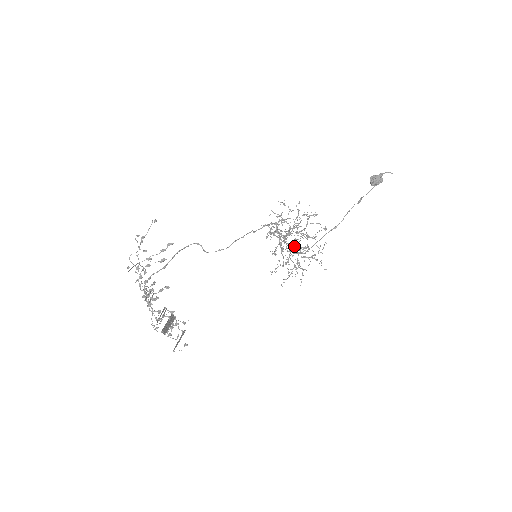
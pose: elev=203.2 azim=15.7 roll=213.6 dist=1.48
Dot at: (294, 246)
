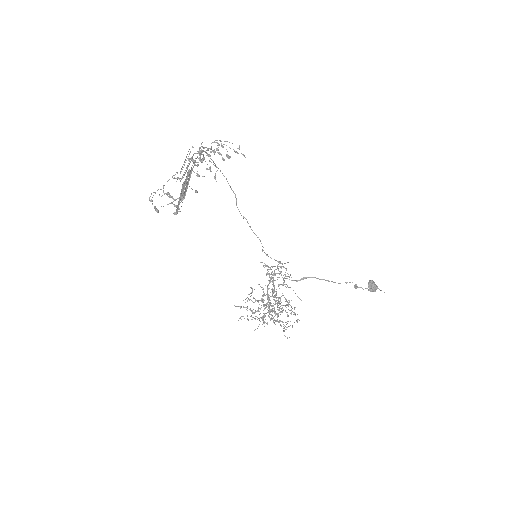
Dot at: (270, 302)
